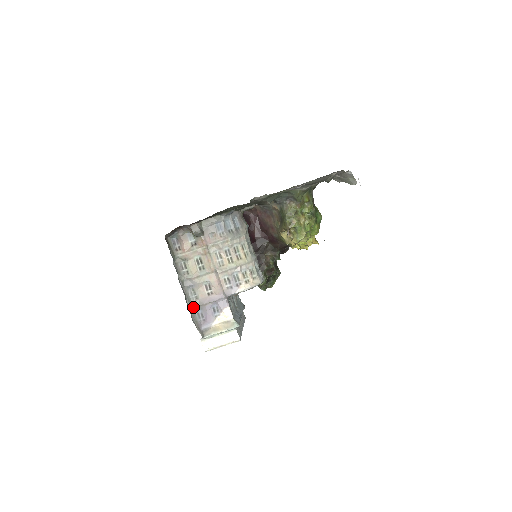
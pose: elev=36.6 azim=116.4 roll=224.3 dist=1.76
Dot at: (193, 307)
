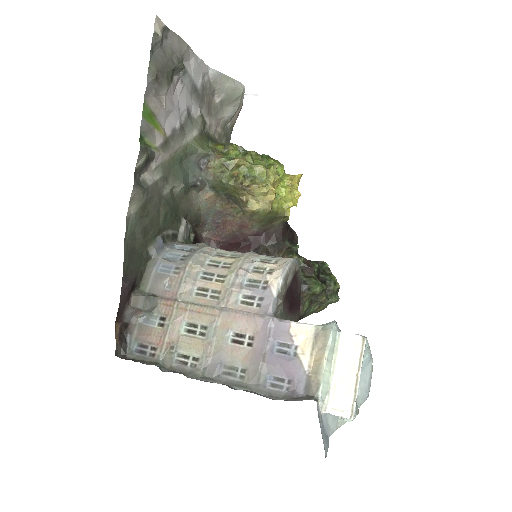
Dot at: (254, 386)
